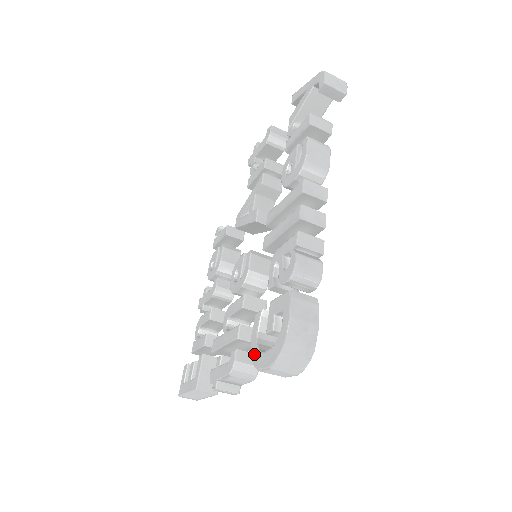
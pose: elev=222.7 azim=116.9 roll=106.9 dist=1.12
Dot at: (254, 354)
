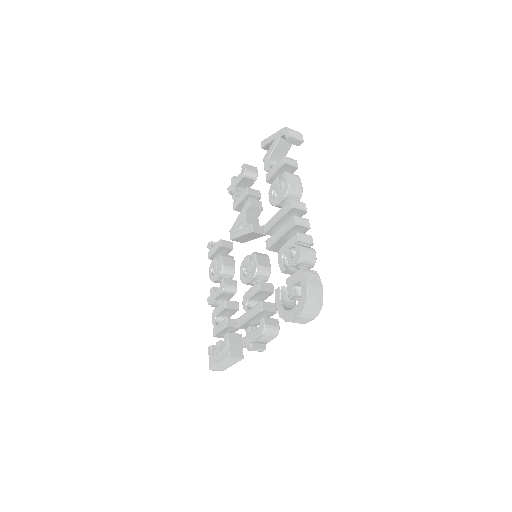
Dot at: (282, 314)
